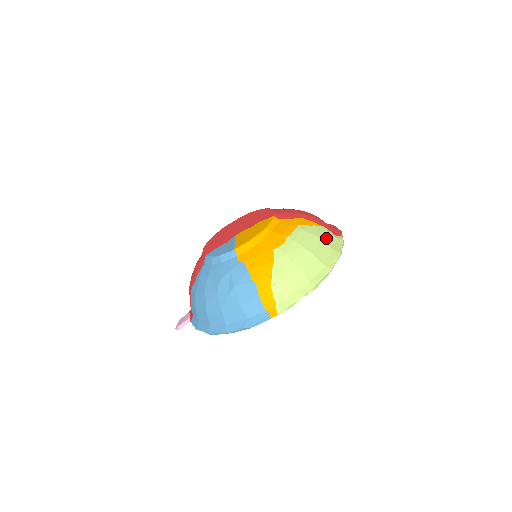
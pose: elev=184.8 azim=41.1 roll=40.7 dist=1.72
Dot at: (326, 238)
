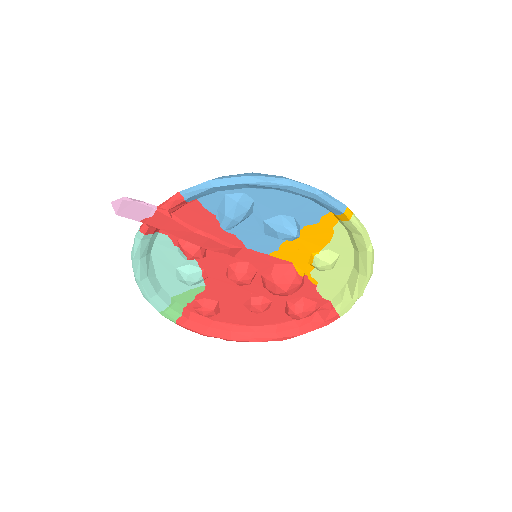
Dot at: occluded
